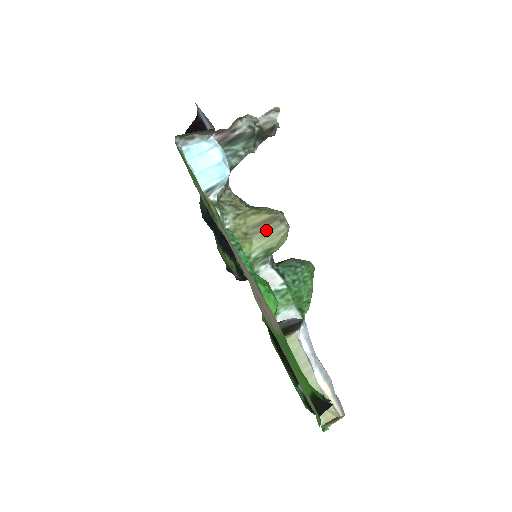
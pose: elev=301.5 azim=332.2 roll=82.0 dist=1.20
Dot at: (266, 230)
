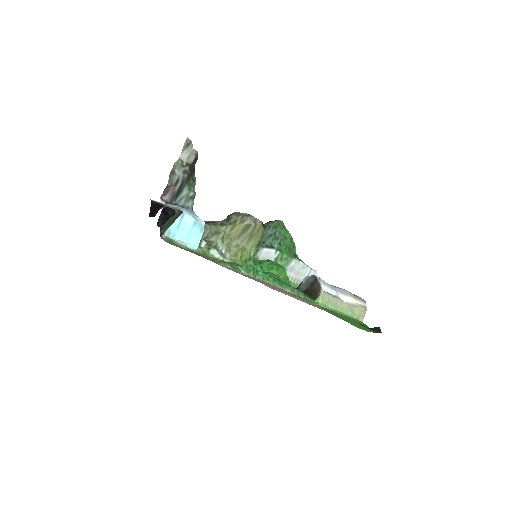
Dot at: (249, 235)
